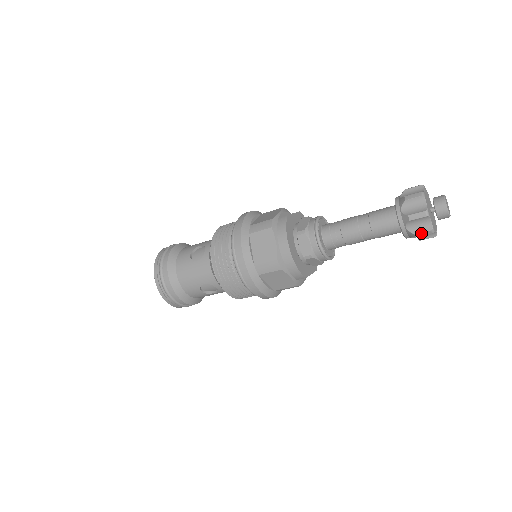
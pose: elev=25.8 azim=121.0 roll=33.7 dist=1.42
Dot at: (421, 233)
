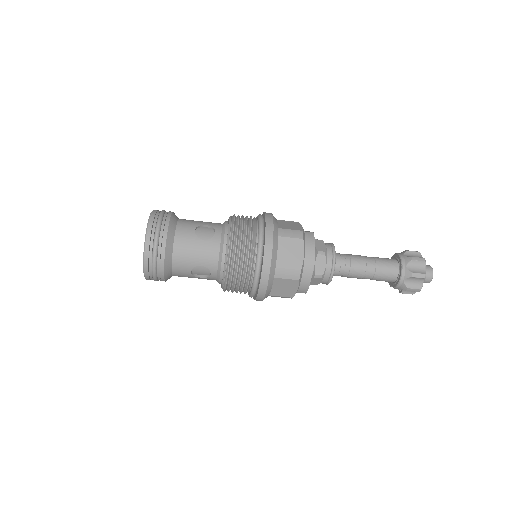
Dot at: (413, 289)
